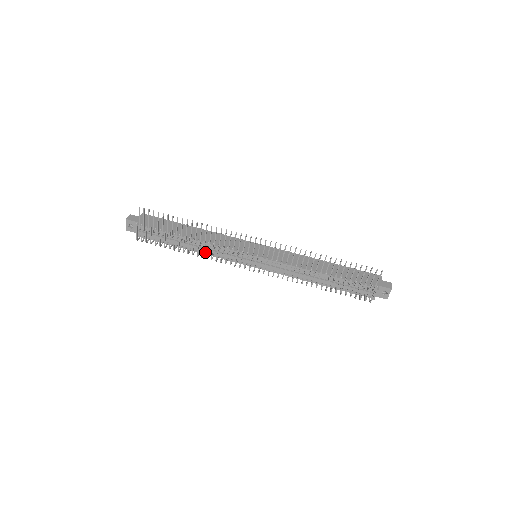
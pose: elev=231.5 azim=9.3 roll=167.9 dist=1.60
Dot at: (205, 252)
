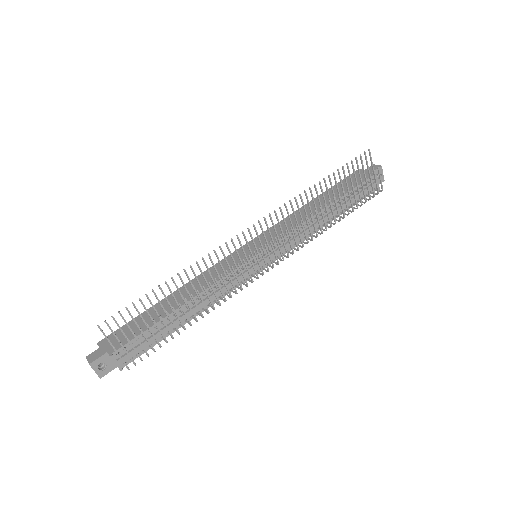
Dot at: (208, 304)
